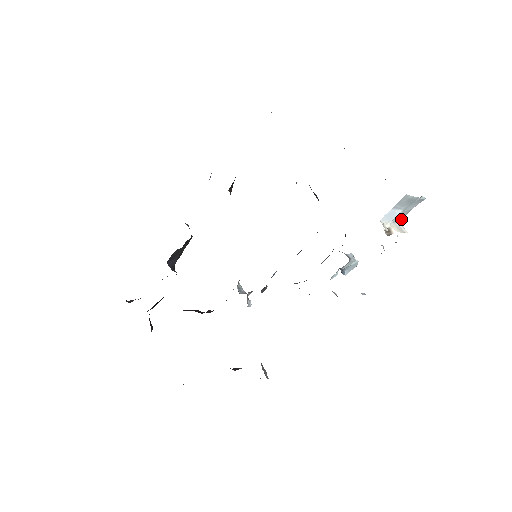
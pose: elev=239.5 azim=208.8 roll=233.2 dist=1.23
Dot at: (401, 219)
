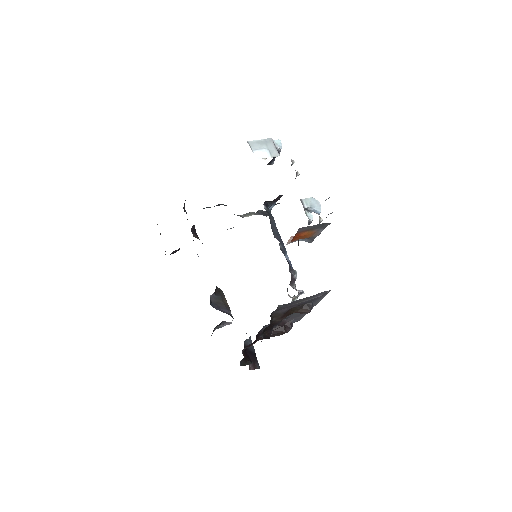
Dot at: (277, 154)
